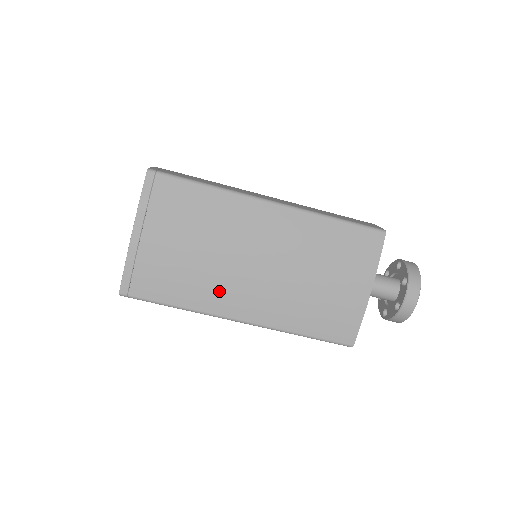
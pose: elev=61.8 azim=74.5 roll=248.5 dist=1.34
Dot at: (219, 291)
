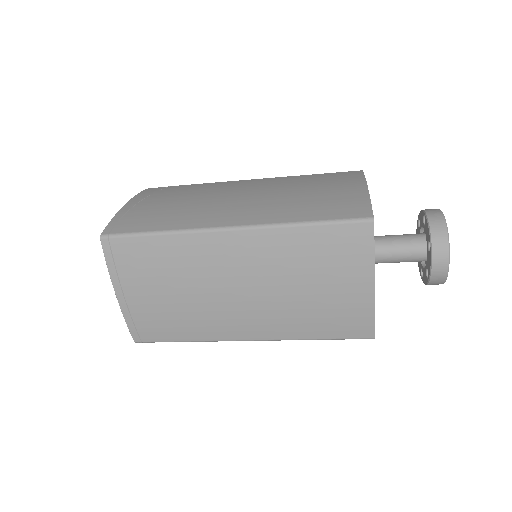
Dot at: (216, 323)
